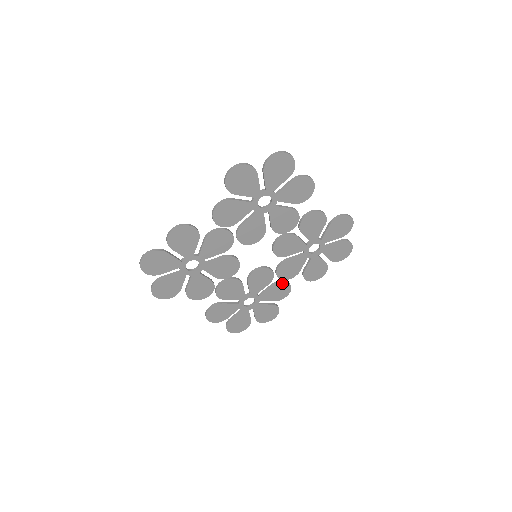
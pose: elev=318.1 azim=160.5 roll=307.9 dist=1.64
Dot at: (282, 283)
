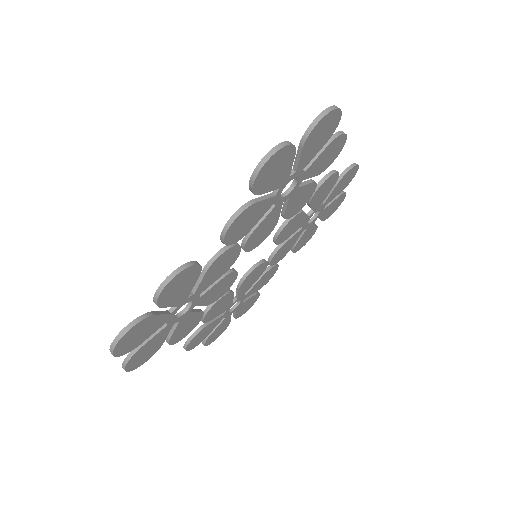
Dot at: (271, 269)
